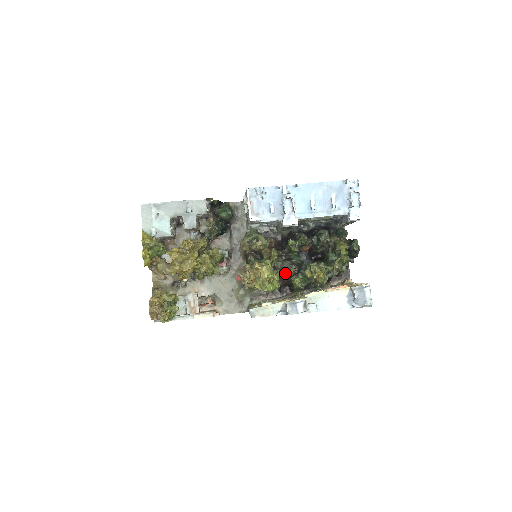
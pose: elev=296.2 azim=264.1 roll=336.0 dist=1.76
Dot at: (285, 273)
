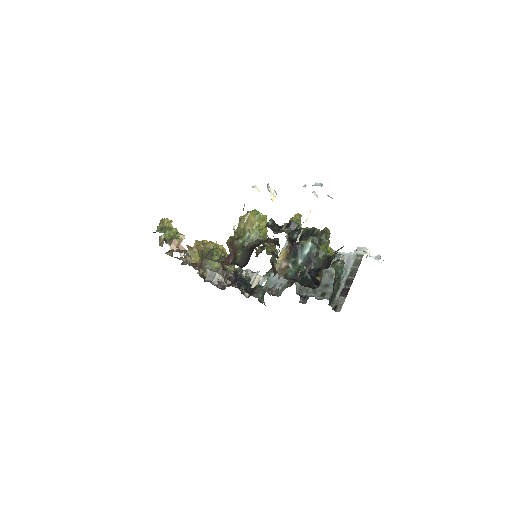
Dot at: (264, 245)
